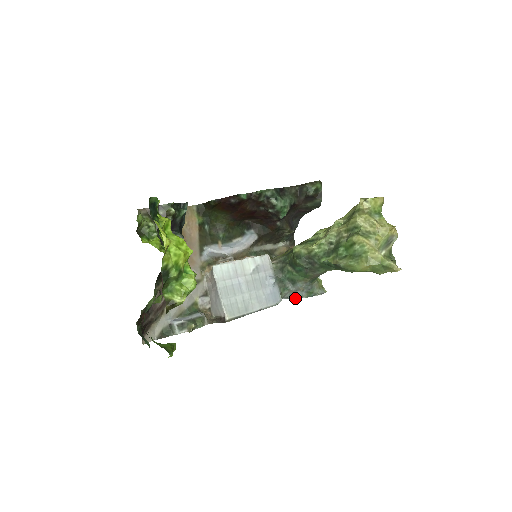
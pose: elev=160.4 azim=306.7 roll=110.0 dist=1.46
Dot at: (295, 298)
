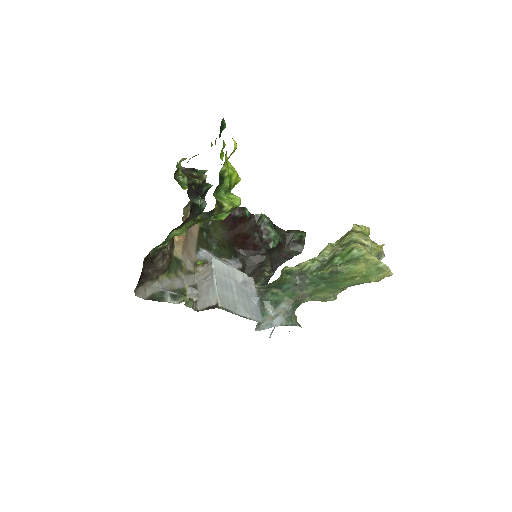
Dot at: (272, 326)
